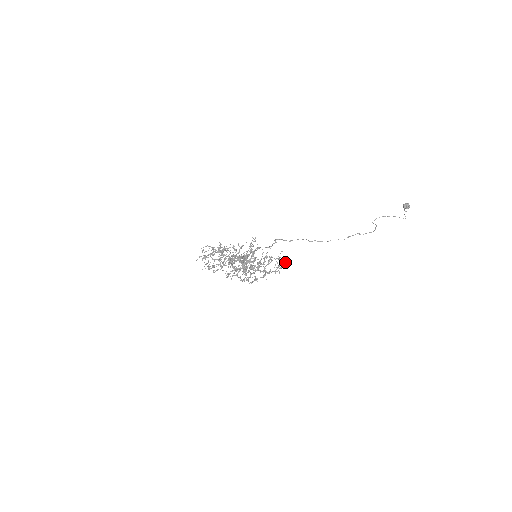
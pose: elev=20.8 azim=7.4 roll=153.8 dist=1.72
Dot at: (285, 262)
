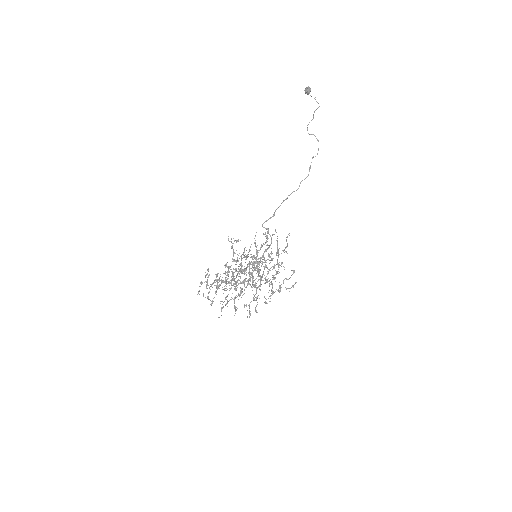
Dot at: (286, 239)
